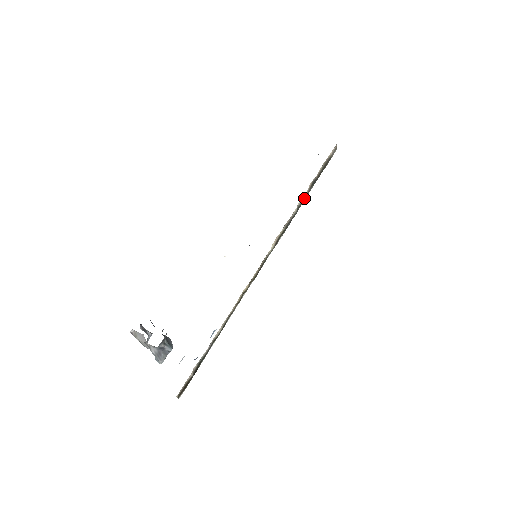
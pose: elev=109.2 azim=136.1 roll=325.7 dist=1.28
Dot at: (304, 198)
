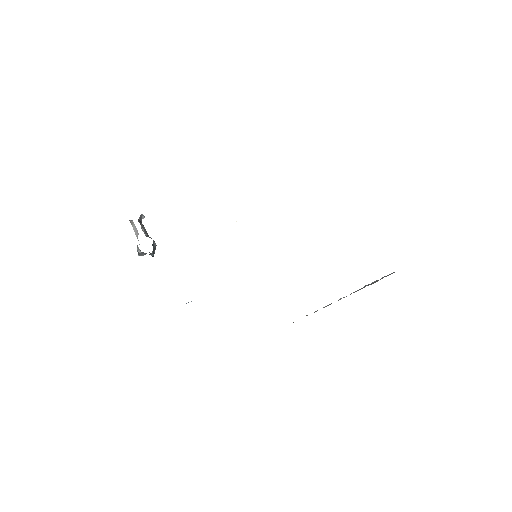
Dot at: occluded
